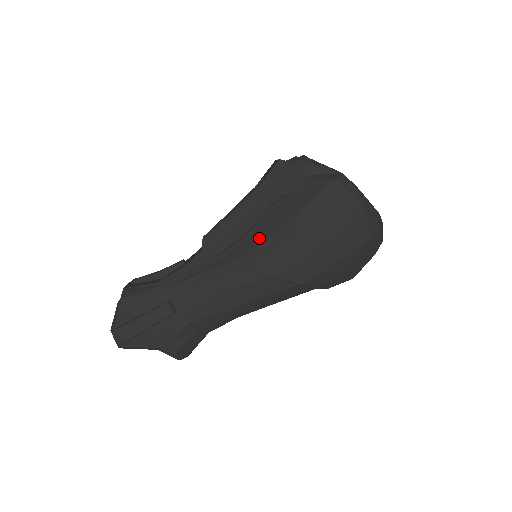
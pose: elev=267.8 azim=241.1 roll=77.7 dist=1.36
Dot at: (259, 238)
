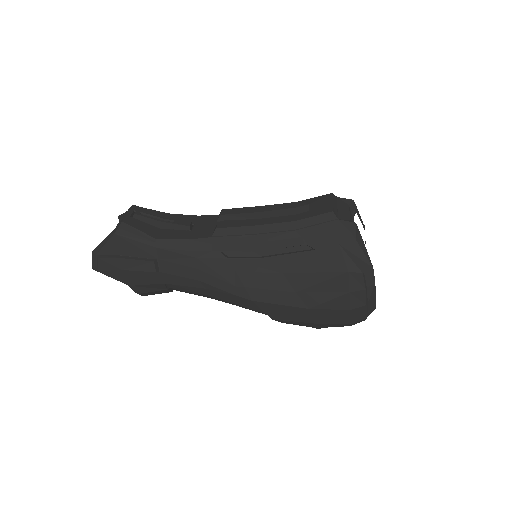
Dot at: (265, 267)
